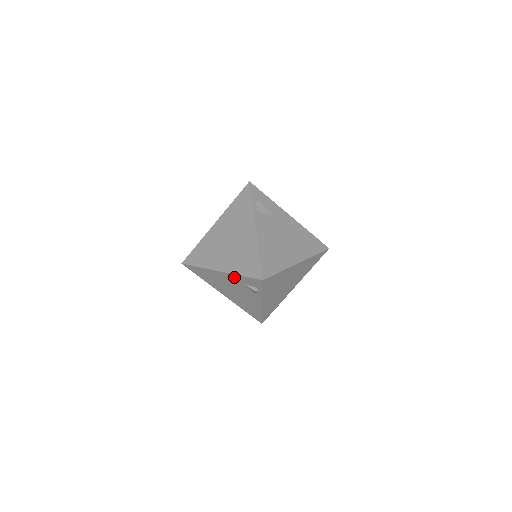
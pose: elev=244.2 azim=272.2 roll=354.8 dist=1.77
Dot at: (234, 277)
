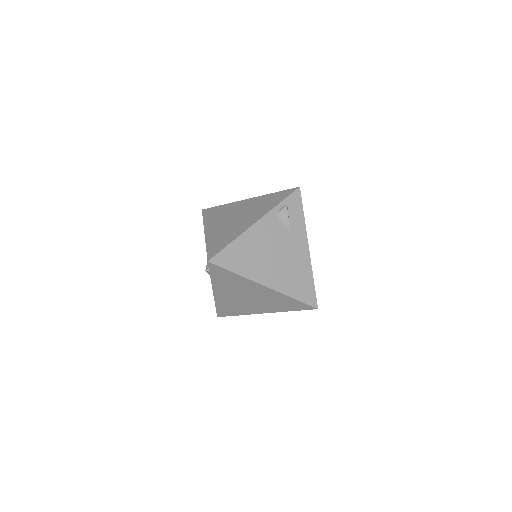
Dot at: occluded
